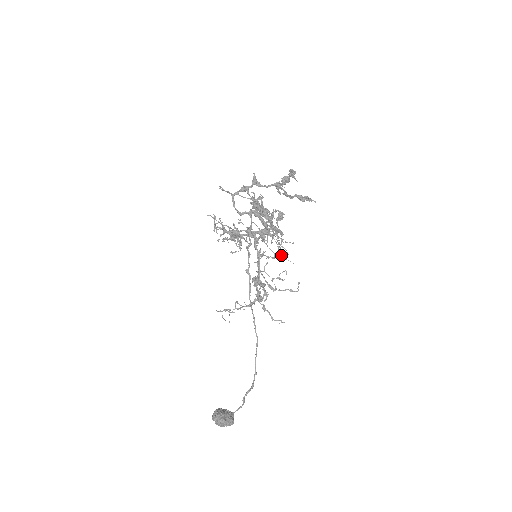
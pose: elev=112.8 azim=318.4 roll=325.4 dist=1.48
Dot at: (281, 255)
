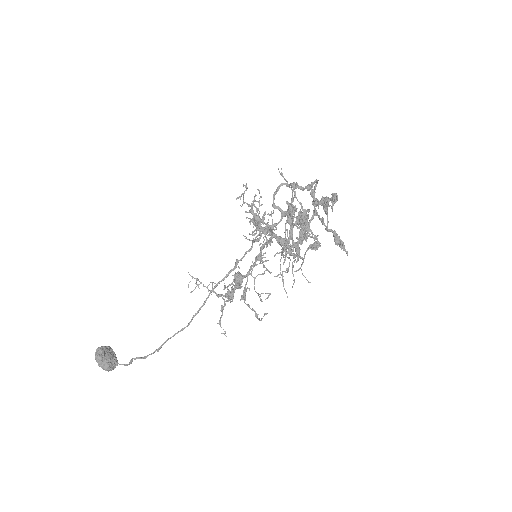
Dot at: (282, 279)
